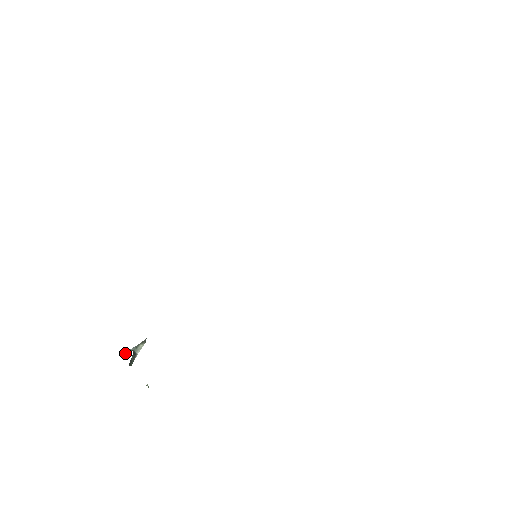
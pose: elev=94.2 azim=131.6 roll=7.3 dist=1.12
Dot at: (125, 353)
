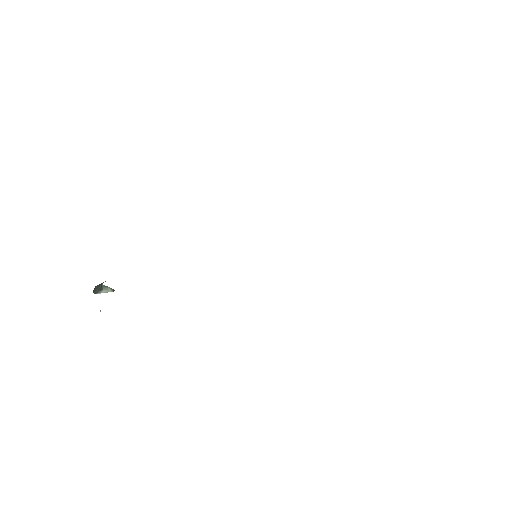
Dot at: occluded
